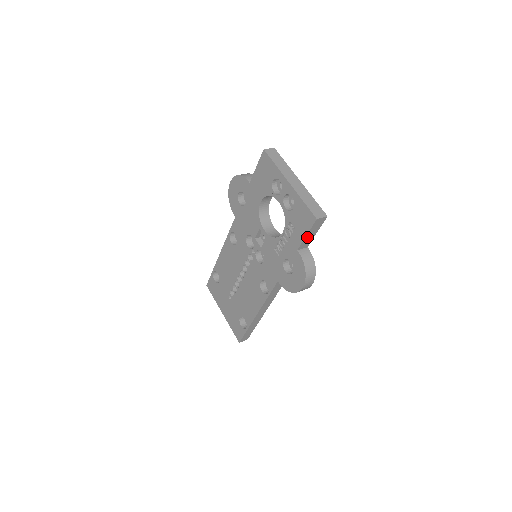
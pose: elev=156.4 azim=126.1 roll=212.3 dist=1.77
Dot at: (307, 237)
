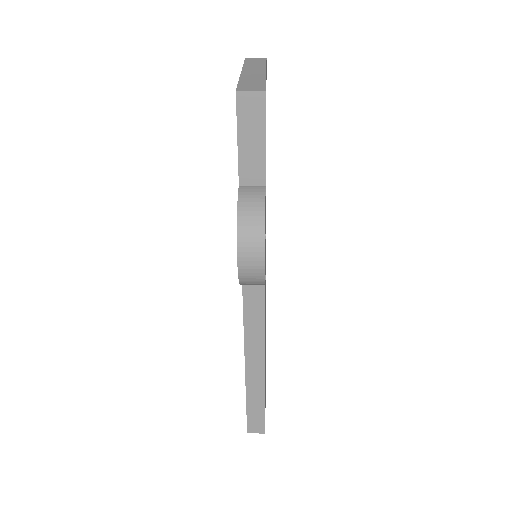
Dot at: (244, 149)
